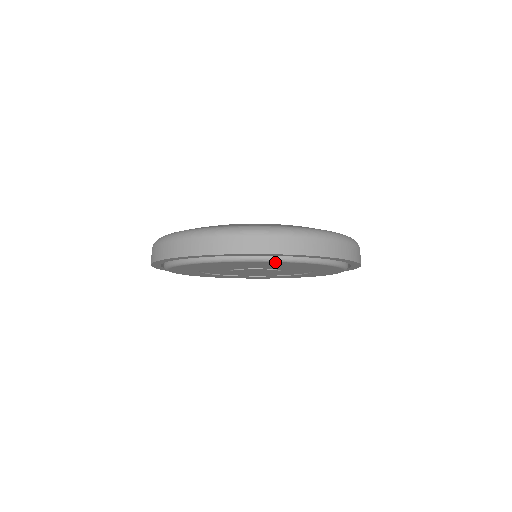
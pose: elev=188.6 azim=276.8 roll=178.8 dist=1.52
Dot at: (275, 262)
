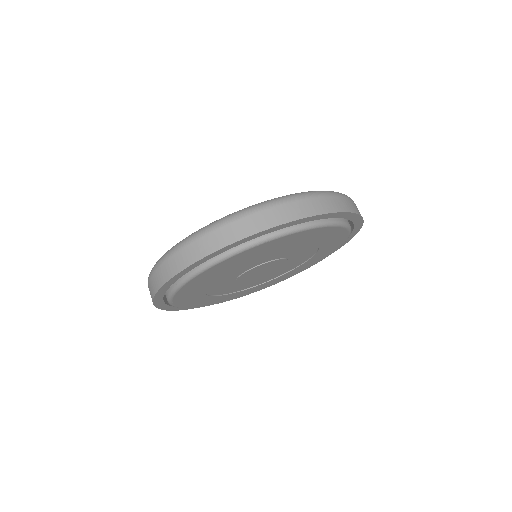
Dot at: (301, 233)
